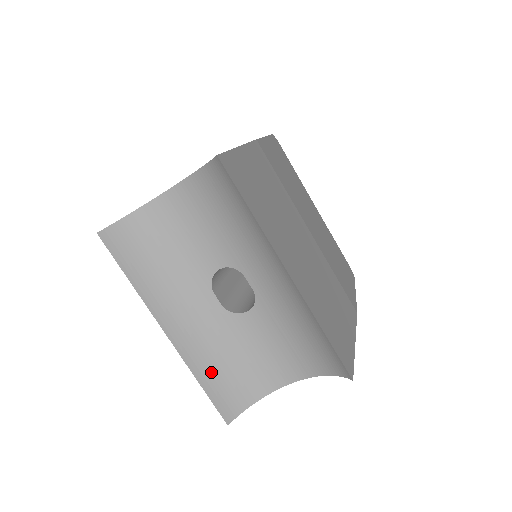
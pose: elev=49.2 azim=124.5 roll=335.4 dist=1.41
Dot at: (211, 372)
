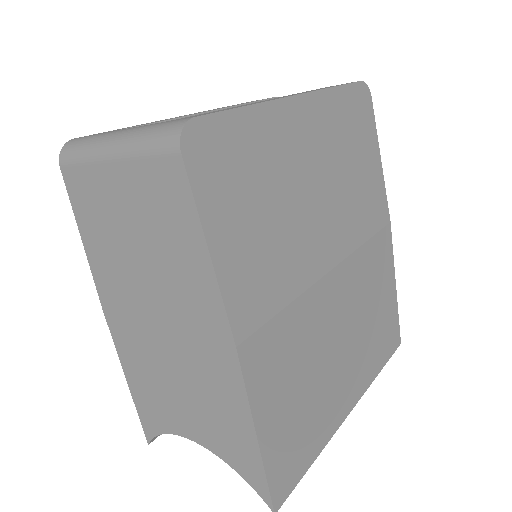
Dot at: occluded
